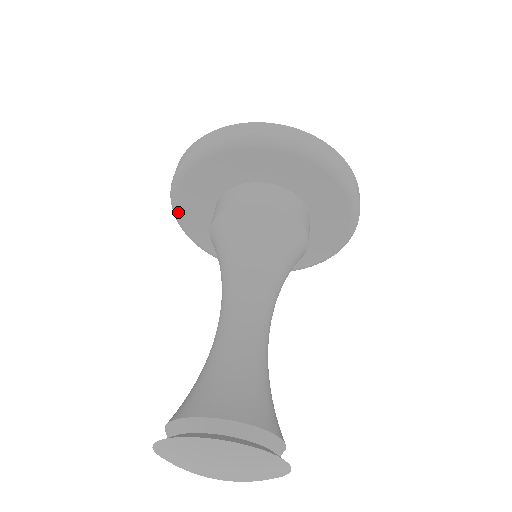
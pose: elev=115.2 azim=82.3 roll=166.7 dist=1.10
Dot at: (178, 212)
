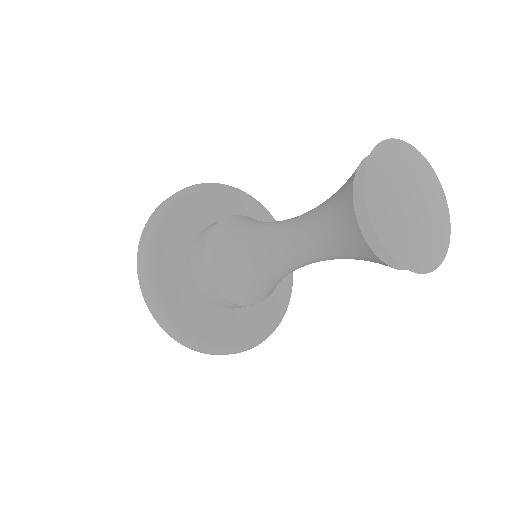
Dot at: (157, 280)
